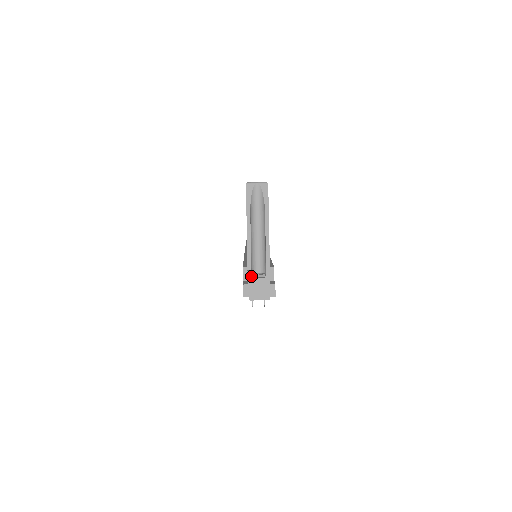
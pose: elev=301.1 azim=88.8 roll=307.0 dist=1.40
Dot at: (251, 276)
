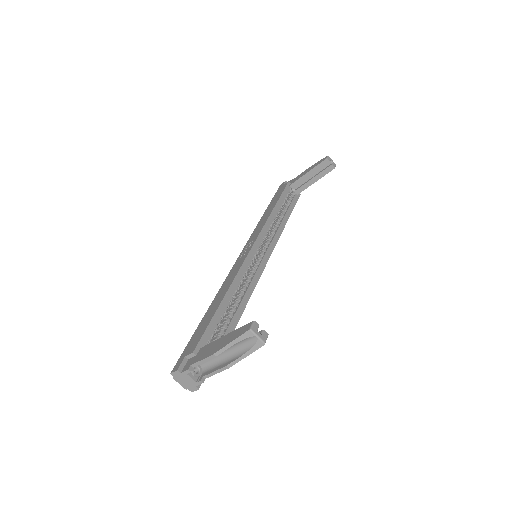
Dot at: (188, 373)
